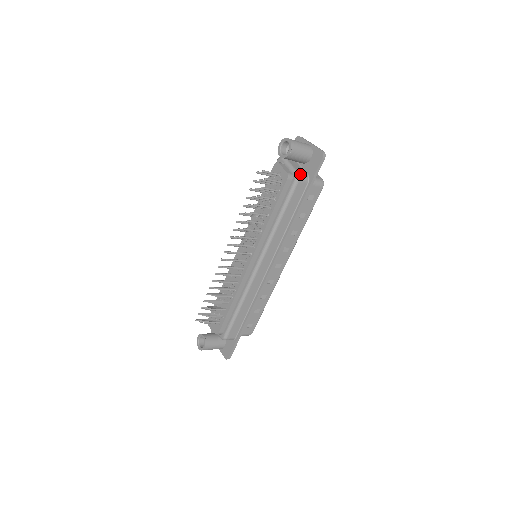
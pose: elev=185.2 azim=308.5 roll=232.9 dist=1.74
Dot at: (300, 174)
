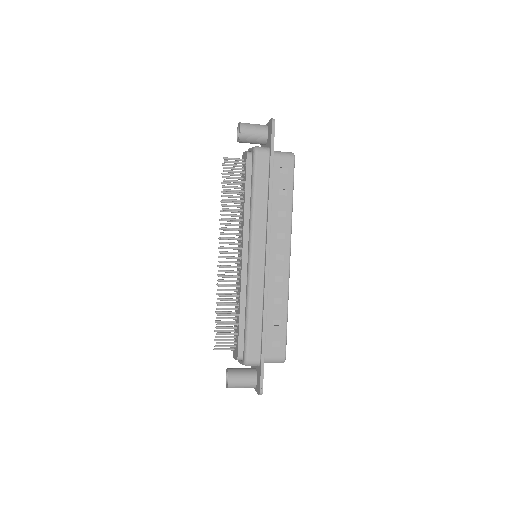
Dot at: (258, 147)
